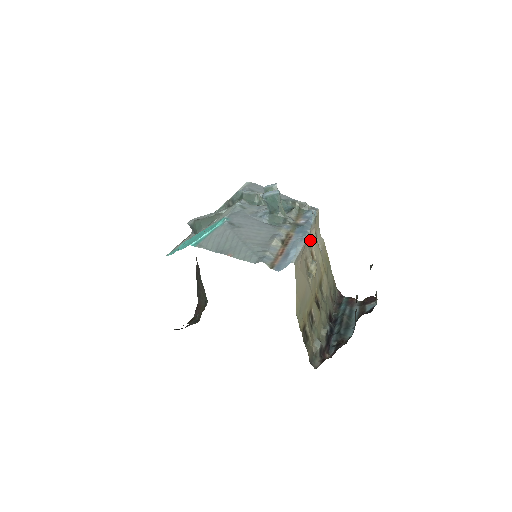
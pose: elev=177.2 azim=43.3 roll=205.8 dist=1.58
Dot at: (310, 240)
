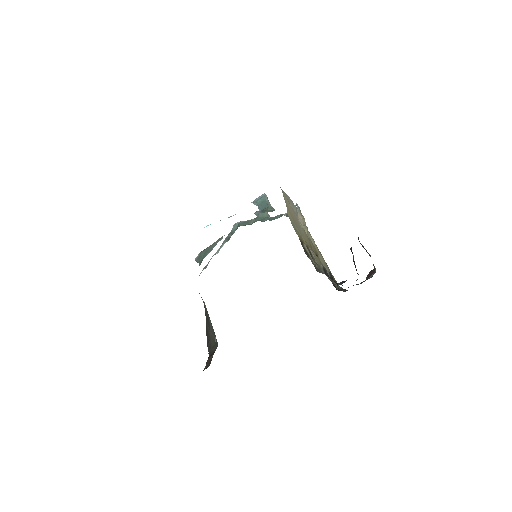
Dot at: occluded
